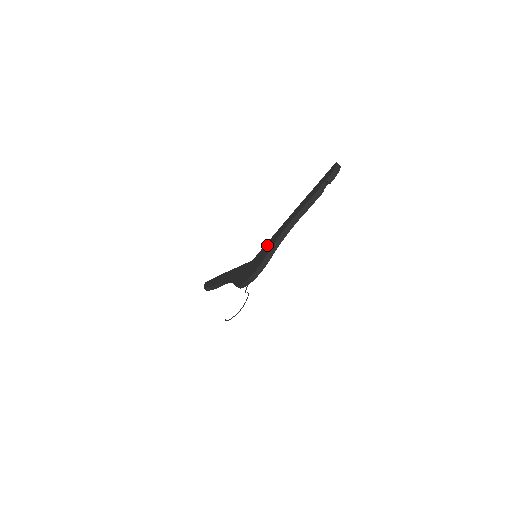
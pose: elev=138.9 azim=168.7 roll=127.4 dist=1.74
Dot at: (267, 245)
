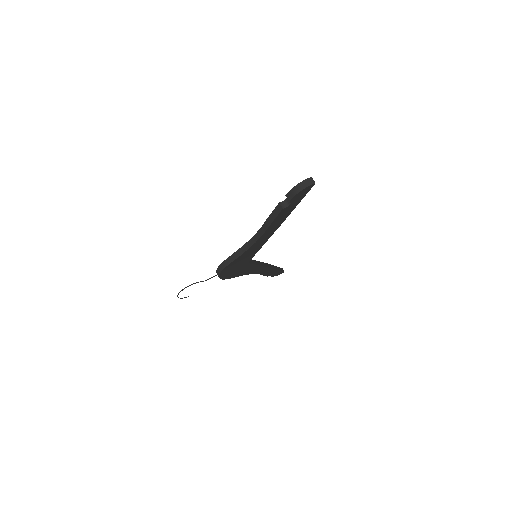
Dot at: occluded
